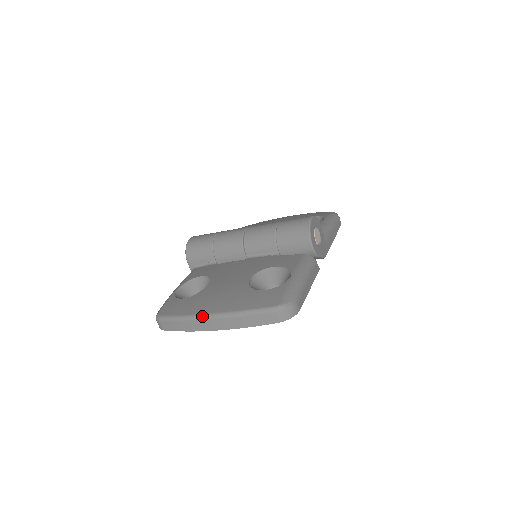
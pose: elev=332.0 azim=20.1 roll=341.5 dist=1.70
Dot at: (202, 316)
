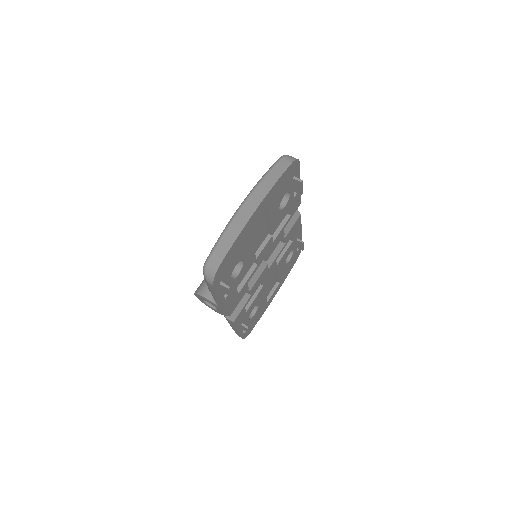
Dot at: (237, 209)
